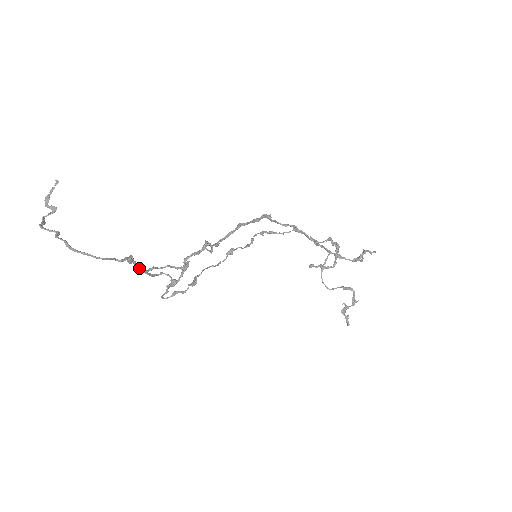
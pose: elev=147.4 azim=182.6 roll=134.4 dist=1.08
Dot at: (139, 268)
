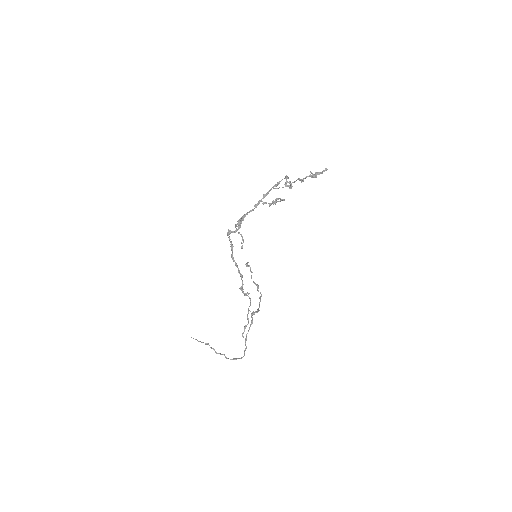
Dot at: occluded
